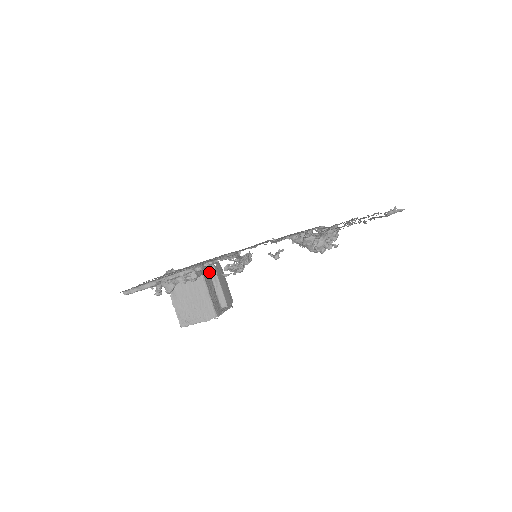
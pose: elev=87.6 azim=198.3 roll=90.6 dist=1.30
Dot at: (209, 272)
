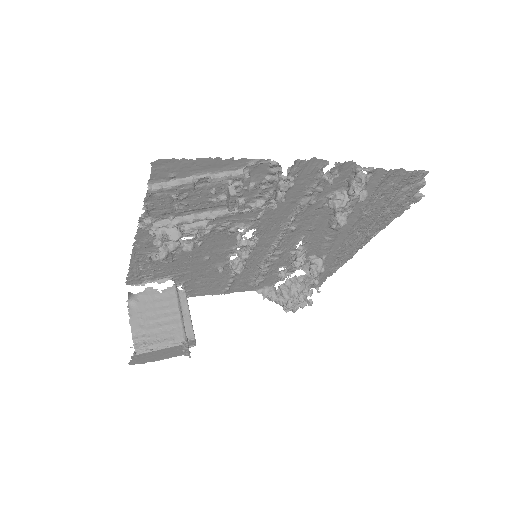
Dot at: occluded
